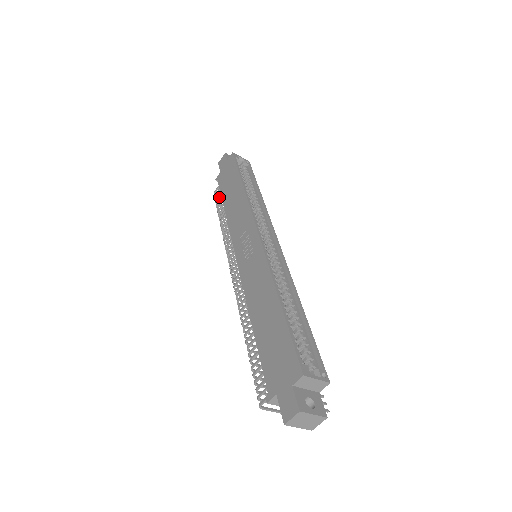
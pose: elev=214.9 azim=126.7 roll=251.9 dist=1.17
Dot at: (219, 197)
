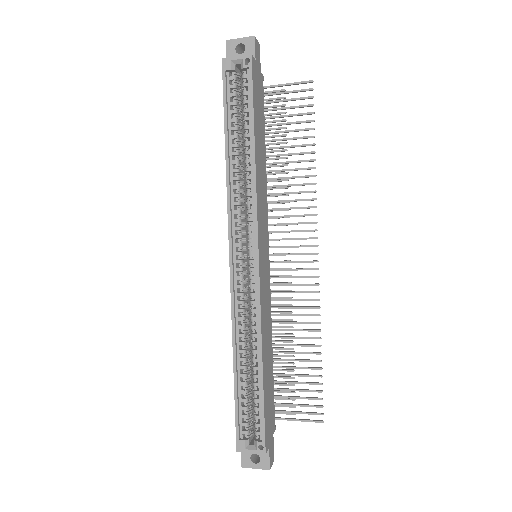
Dot at: occluded
